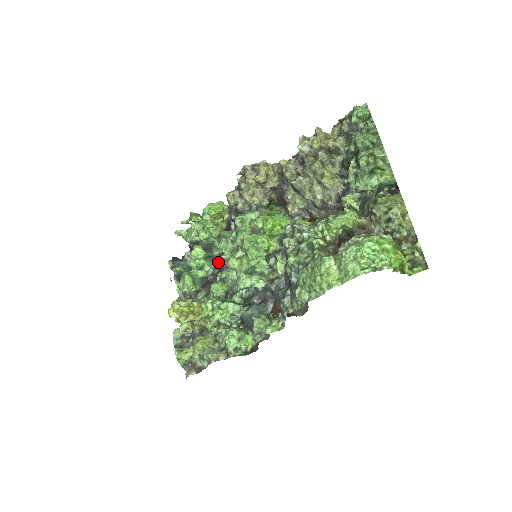
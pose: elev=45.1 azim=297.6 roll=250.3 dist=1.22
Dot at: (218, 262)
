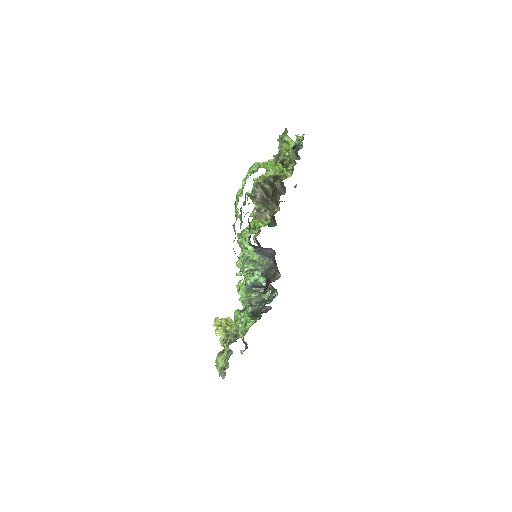
Dot at: occluded
